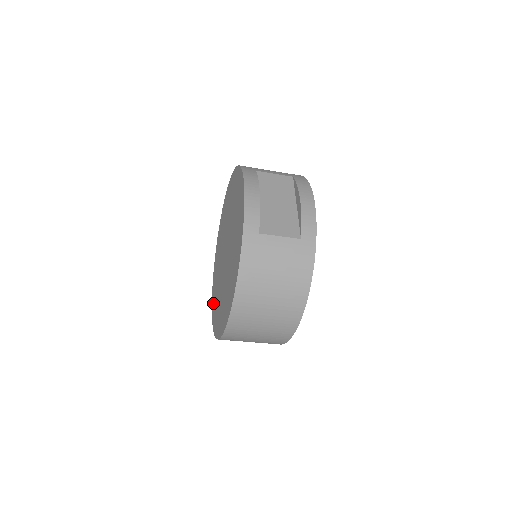
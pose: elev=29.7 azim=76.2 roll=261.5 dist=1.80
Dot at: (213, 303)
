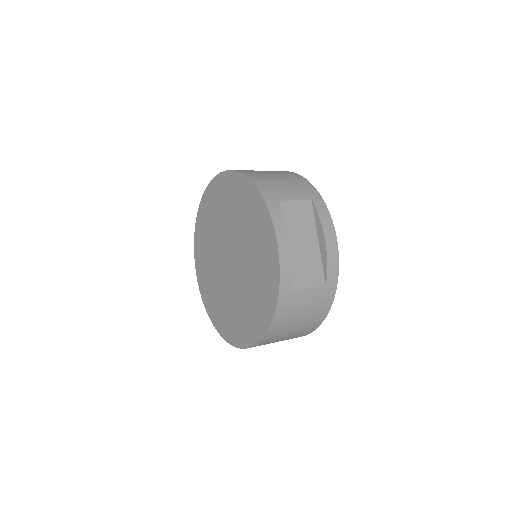
Dot at: (202, 283)
